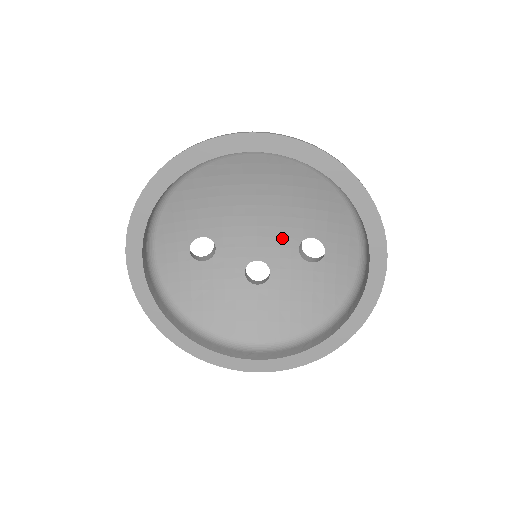
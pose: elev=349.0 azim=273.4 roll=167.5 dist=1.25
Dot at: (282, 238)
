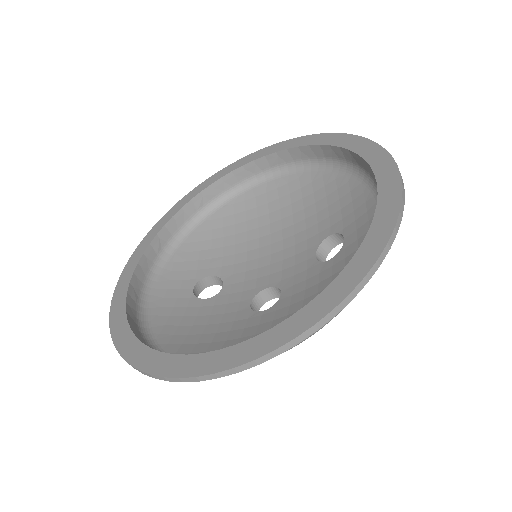
Dot at: (297, 255)
